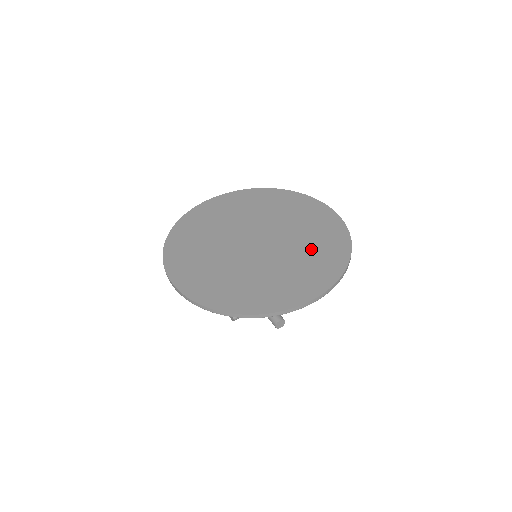
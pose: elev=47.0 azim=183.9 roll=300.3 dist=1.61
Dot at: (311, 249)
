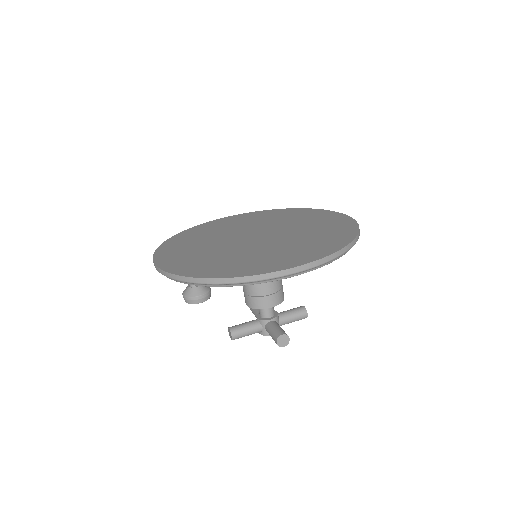
Dot at: (311, 237)
